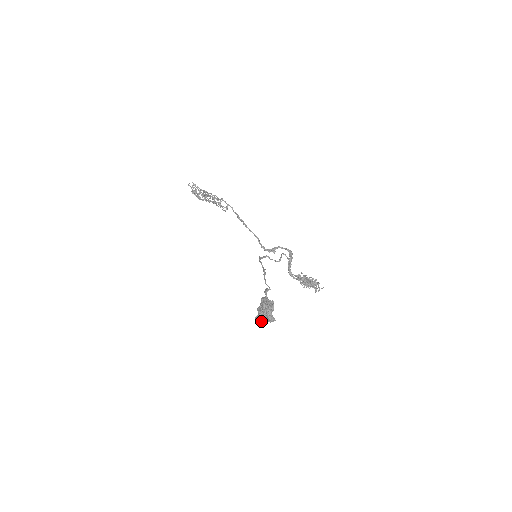
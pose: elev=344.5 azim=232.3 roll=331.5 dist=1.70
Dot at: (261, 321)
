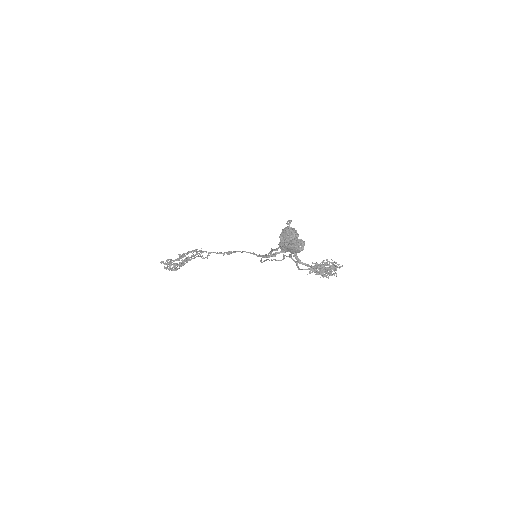
Dot at: (289, 238)
